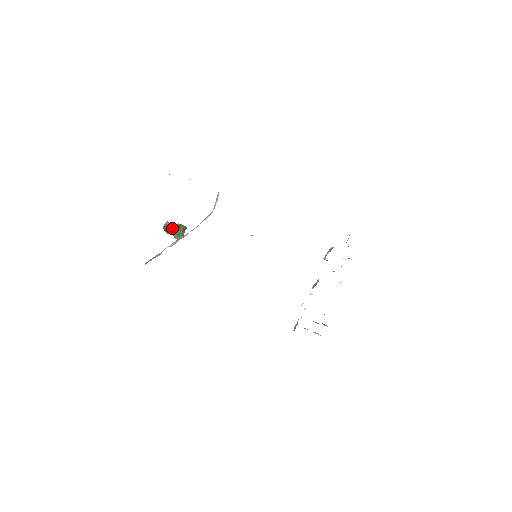
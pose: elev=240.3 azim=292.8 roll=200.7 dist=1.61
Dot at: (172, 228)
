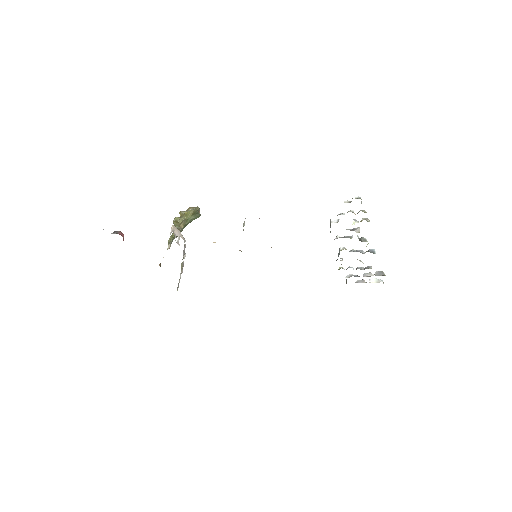
Dot at: occluded
